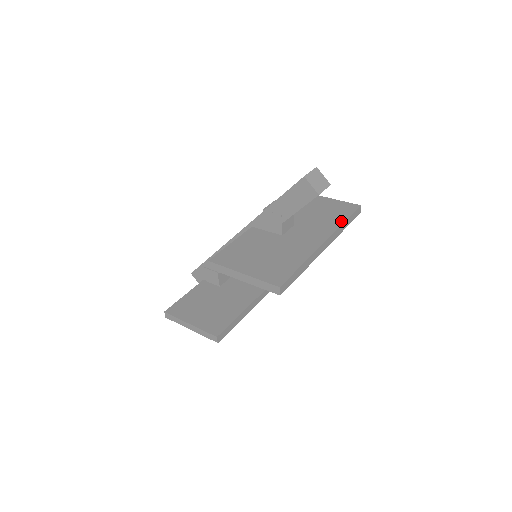
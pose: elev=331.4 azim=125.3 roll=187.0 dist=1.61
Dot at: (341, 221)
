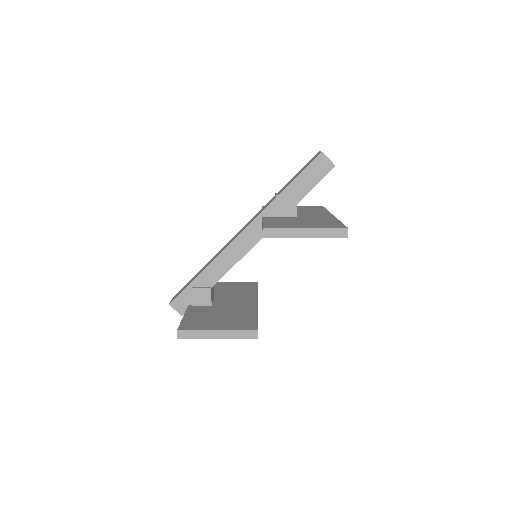
Dot at: (325, 210)
